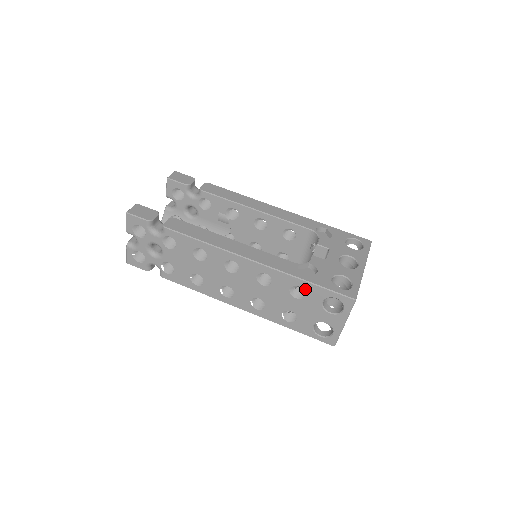
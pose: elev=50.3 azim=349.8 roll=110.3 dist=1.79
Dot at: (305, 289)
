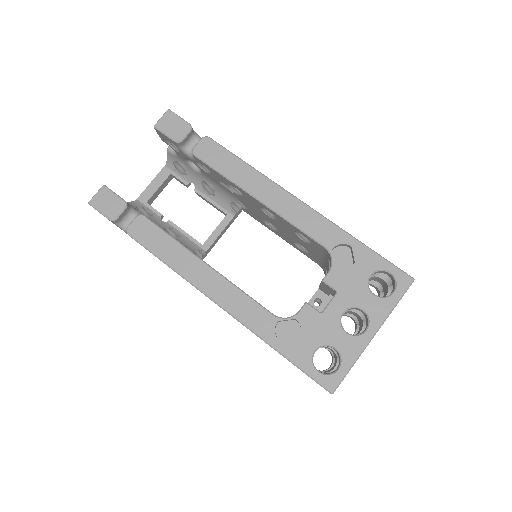
Dot at: occluded
